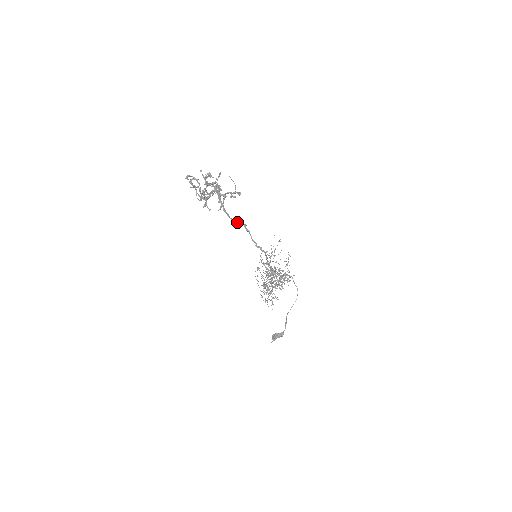
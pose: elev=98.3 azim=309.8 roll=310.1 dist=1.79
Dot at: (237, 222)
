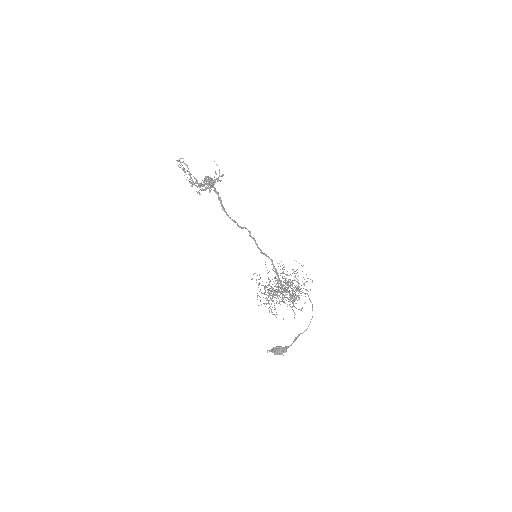
Dot at: (237, 223)
